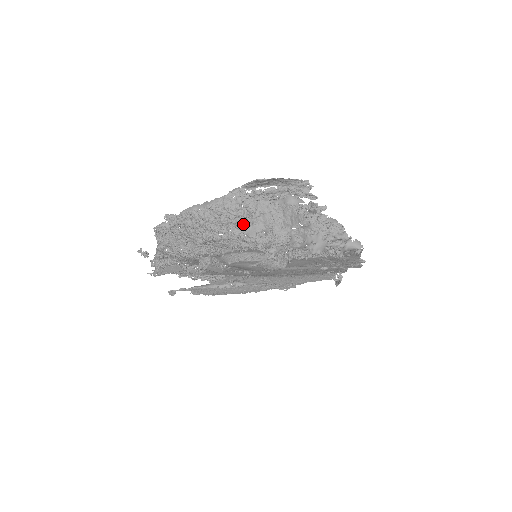
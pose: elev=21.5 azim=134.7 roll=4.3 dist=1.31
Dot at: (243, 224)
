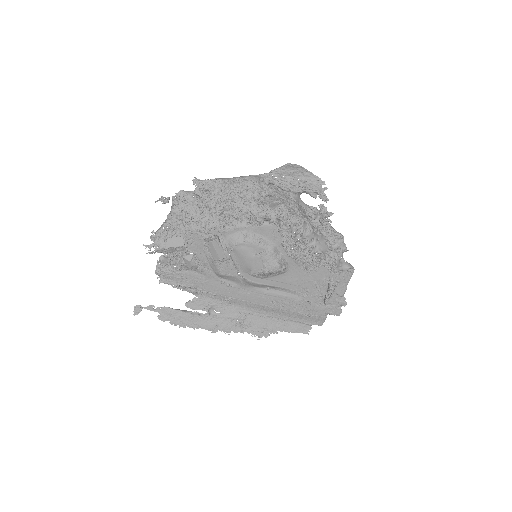
Dot at: (264, 201)
